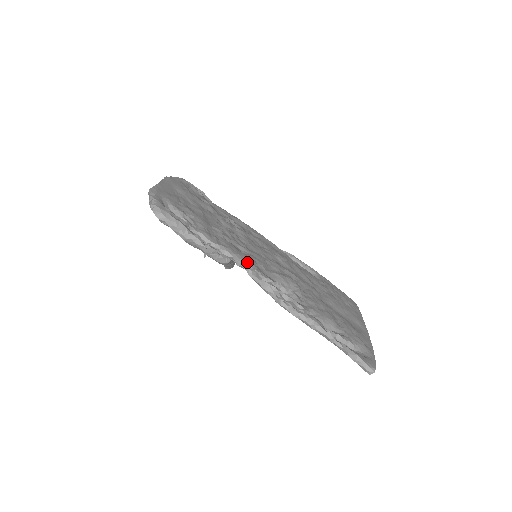
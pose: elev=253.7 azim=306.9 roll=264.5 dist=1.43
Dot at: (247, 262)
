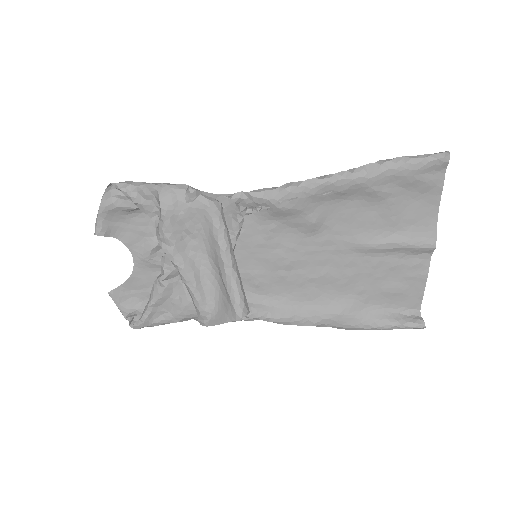
Dot at: occluded
